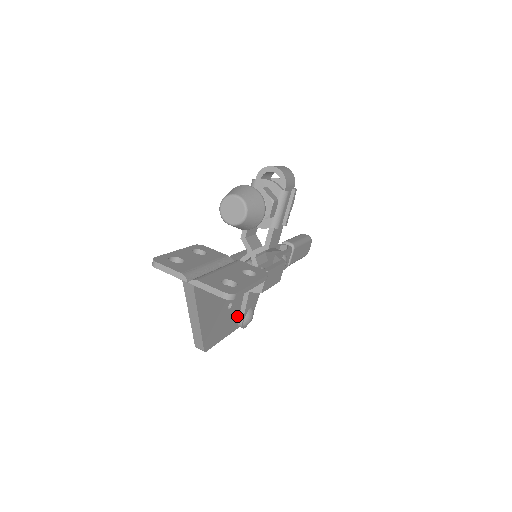
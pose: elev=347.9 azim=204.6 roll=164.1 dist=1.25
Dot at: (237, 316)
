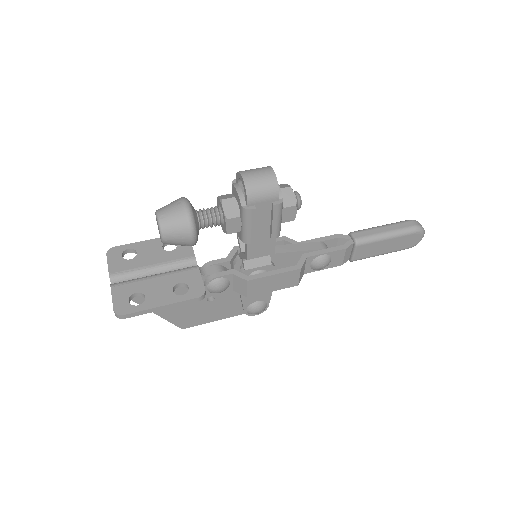
Dot at: (238, 305)
